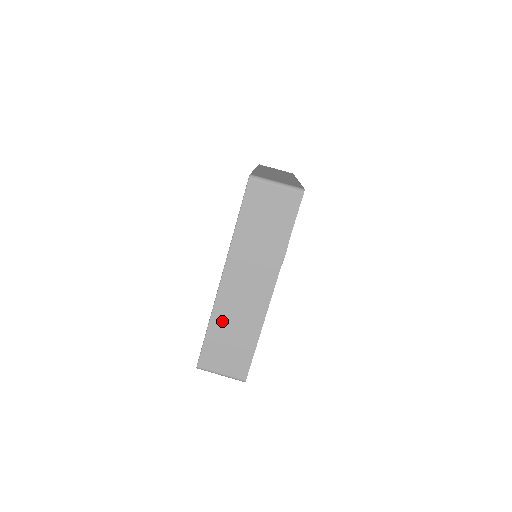
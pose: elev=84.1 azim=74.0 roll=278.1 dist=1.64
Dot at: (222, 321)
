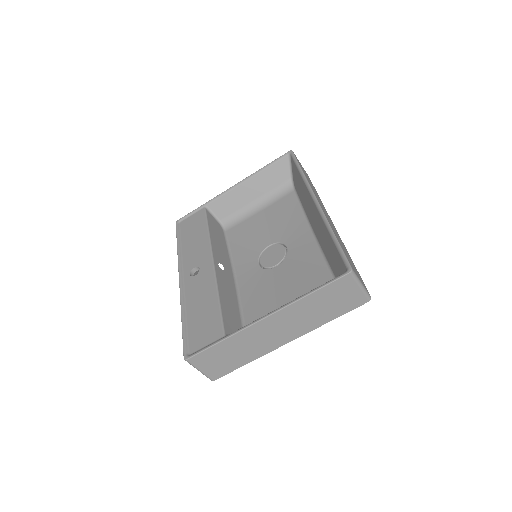
Dot at: (236, 343)
